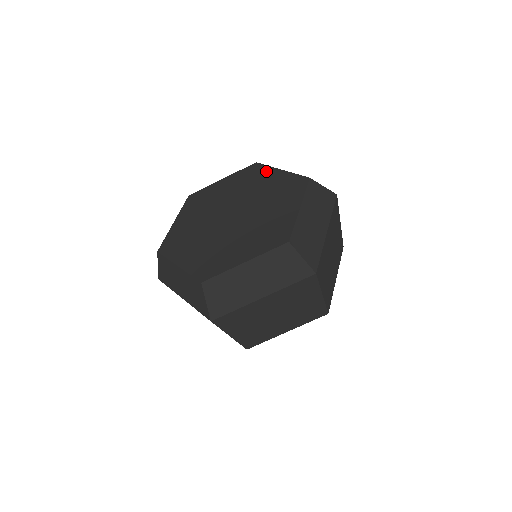
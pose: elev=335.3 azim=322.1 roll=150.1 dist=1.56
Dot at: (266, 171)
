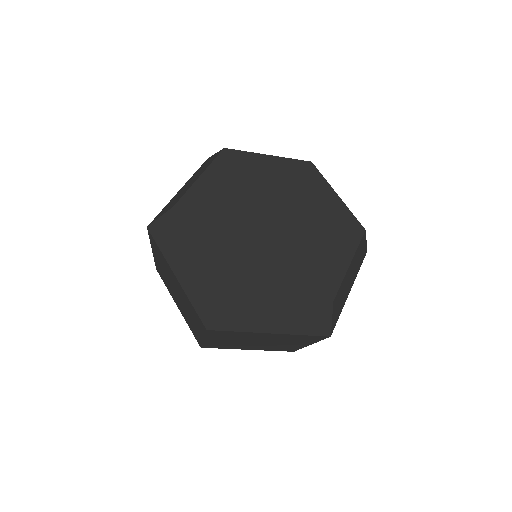
Dot at: (321, 184)
